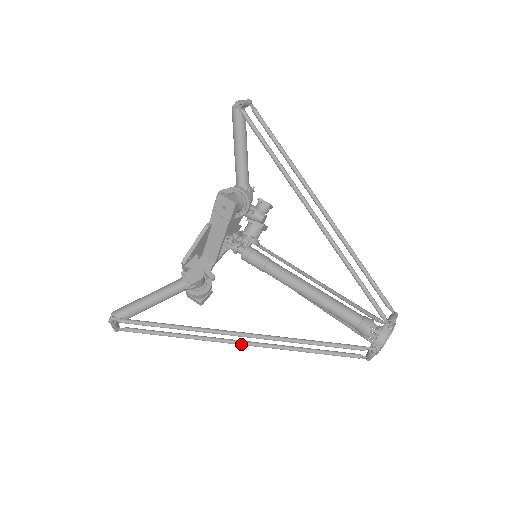
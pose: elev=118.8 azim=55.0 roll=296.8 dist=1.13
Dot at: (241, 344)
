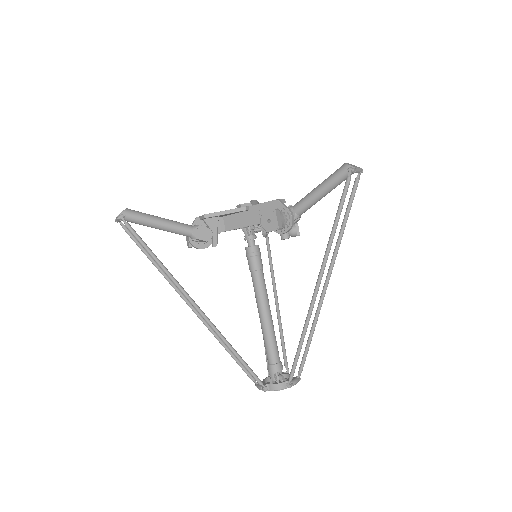
Dot at: (191, 308)
